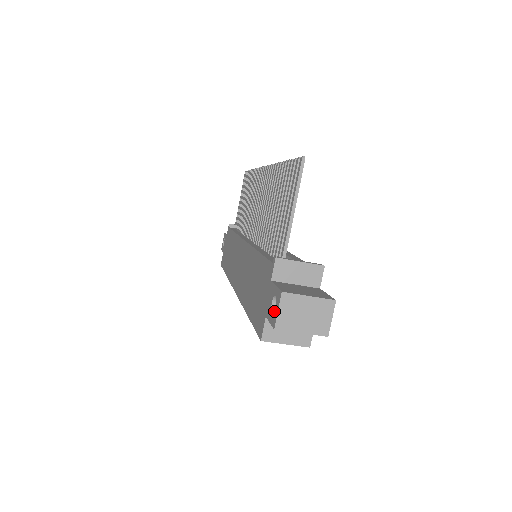
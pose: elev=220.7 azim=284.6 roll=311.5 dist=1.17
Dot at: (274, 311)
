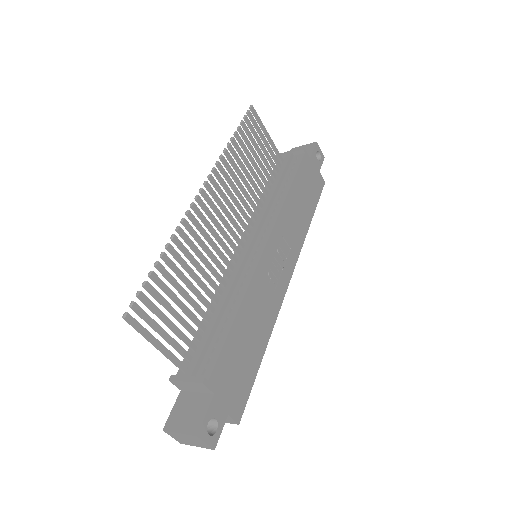
Dot at: occluded
